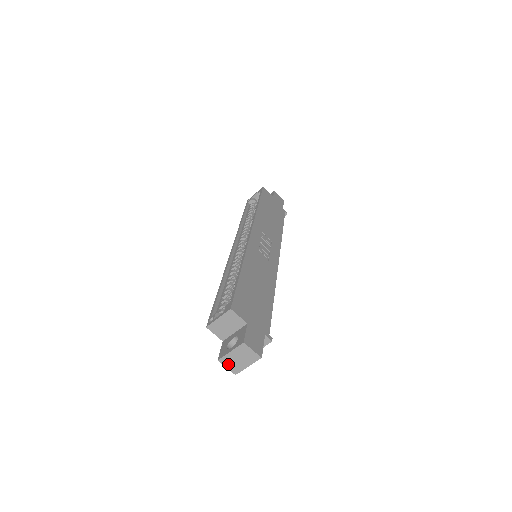
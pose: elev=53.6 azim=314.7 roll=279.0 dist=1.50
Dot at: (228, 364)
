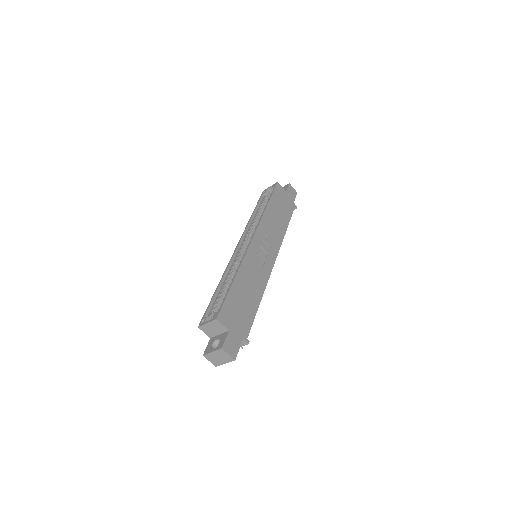
Dot at: (210, 359)
